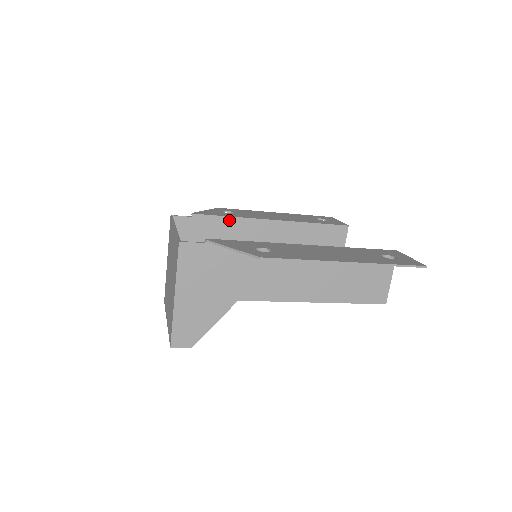
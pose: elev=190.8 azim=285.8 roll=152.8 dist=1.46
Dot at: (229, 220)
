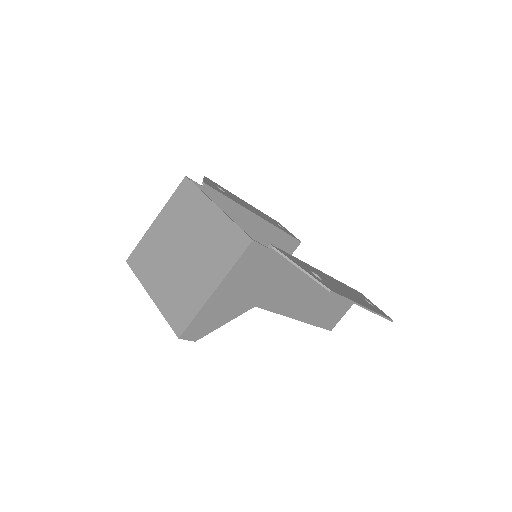
Dot at: (229, 203)
